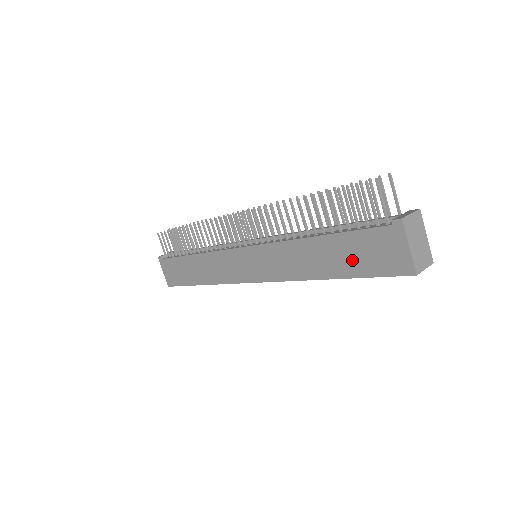
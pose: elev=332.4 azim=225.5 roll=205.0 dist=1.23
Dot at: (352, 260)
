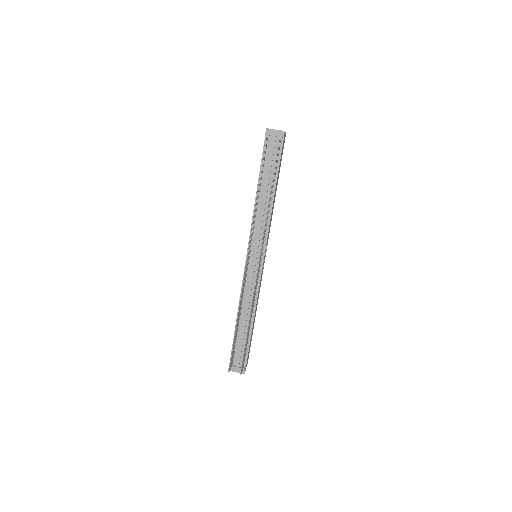
Dot at: occluded
